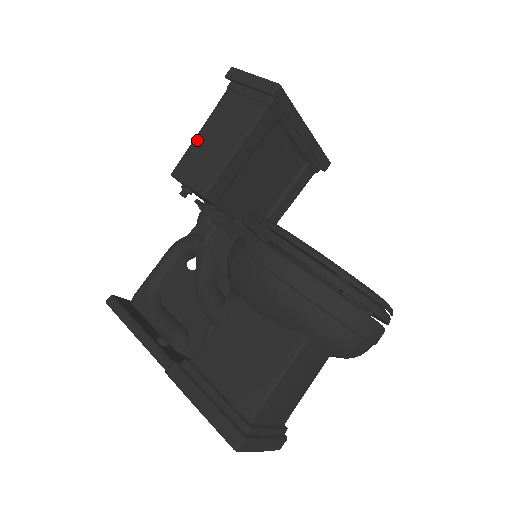
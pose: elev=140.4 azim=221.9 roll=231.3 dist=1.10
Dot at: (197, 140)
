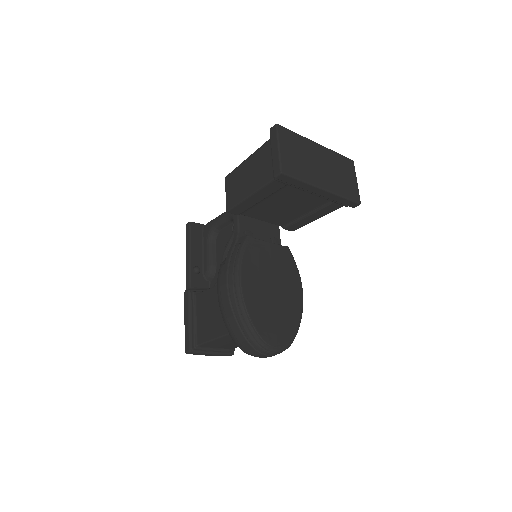
Dot at: (242, 165)
